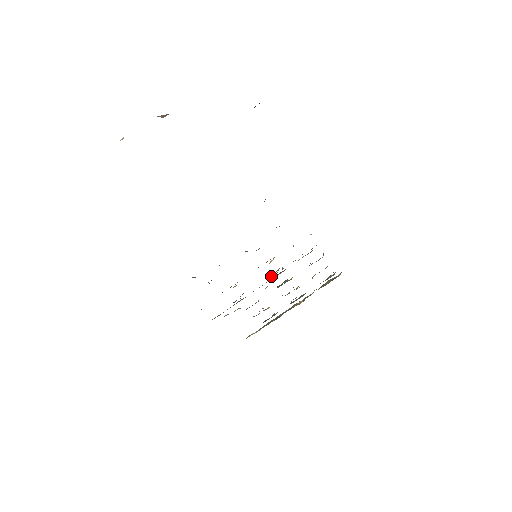
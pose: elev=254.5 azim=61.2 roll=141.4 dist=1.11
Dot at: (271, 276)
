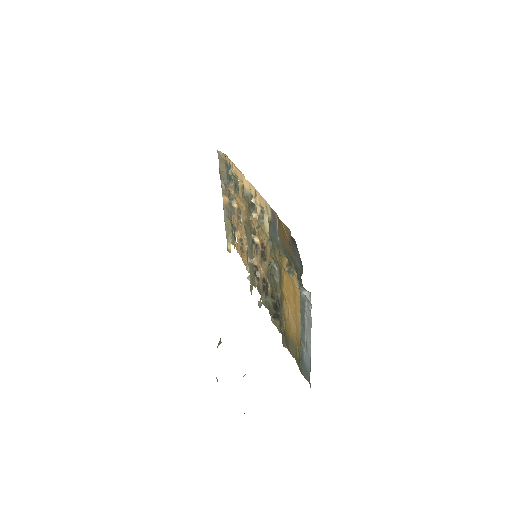
Dot at: occluded
